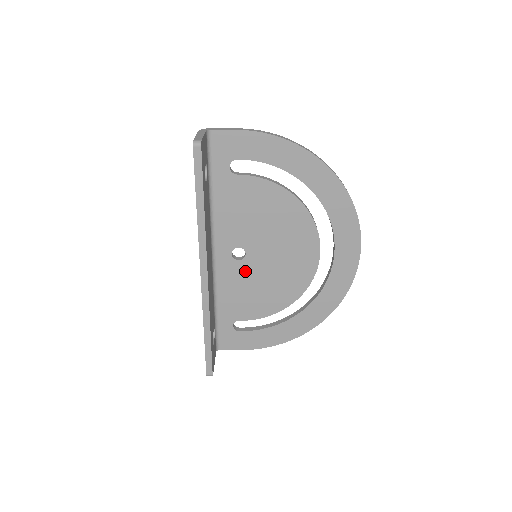
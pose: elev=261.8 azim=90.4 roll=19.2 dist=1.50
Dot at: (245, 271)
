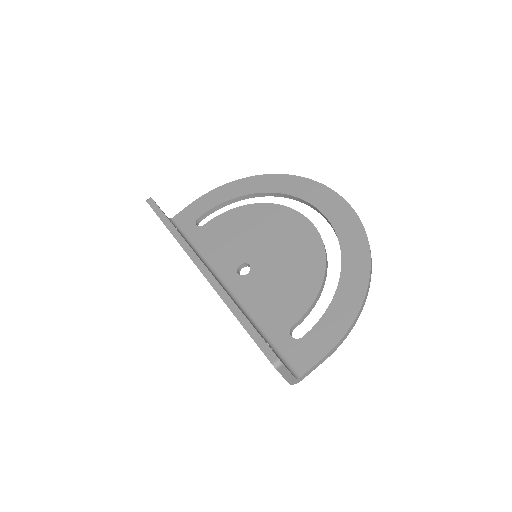
Dot at: (260, 278)
